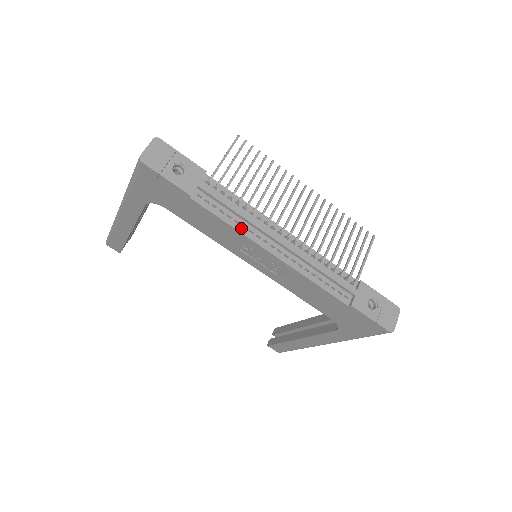
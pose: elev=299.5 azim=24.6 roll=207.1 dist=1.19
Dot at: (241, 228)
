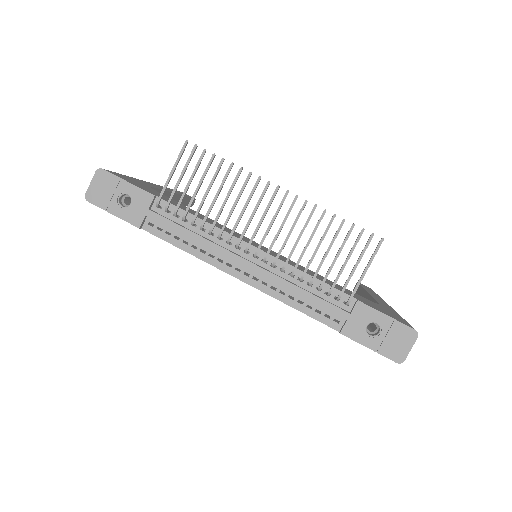
Dot at: (199, 253)
